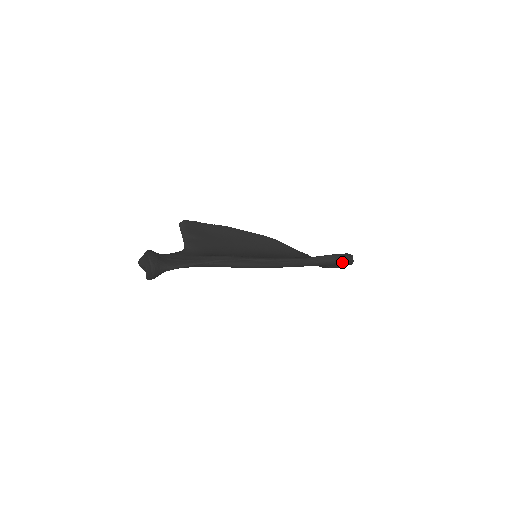
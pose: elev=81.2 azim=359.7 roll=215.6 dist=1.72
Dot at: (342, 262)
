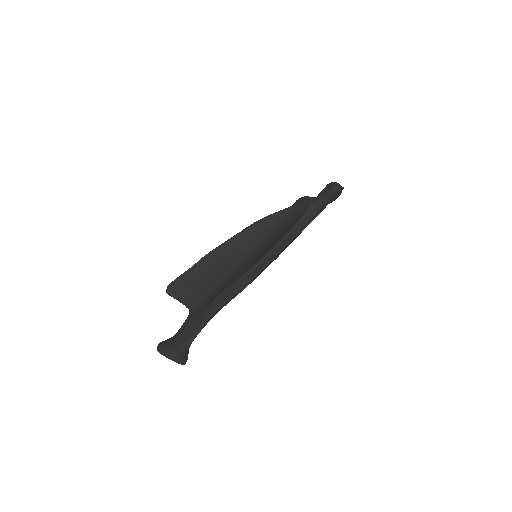
Dot at: (329, 199)
